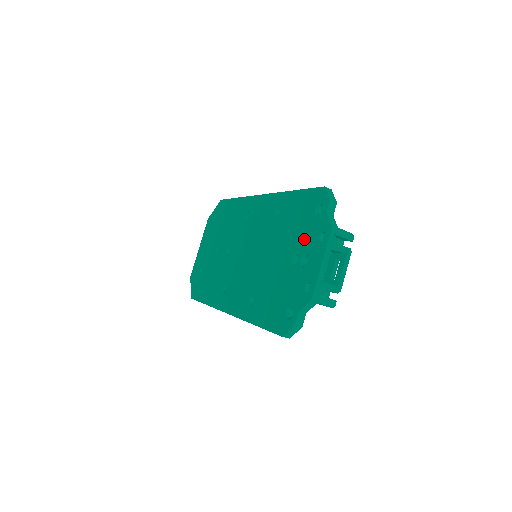
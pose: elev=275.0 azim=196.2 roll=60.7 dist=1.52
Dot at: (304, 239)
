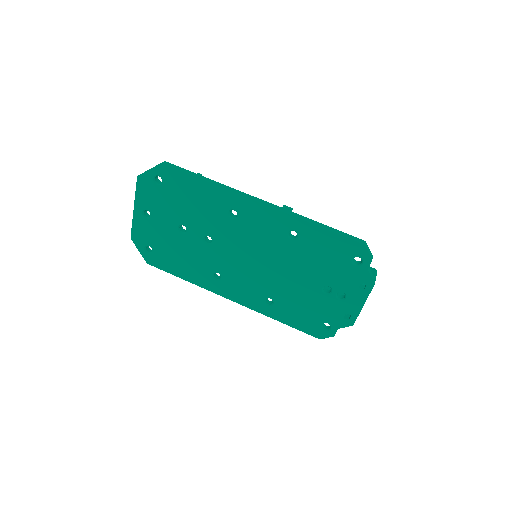
Dot at: (339, 279)
